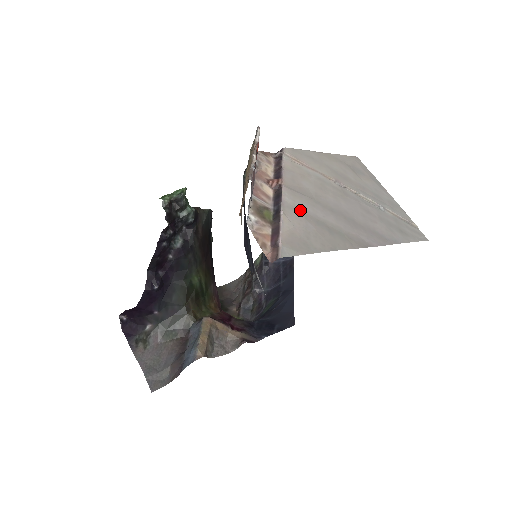
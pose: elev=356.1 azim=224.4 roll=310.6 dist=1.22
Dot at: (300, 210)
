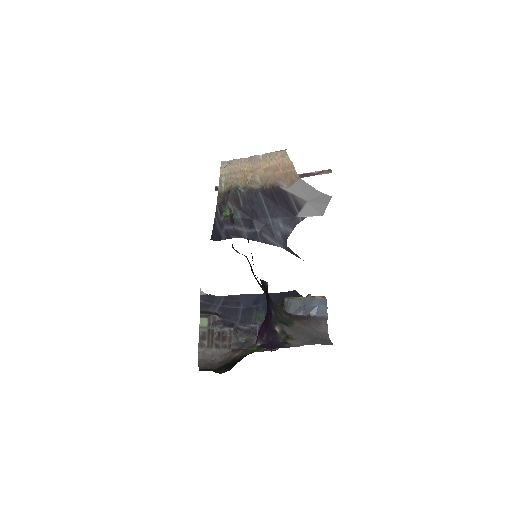
Dot at: occluded
